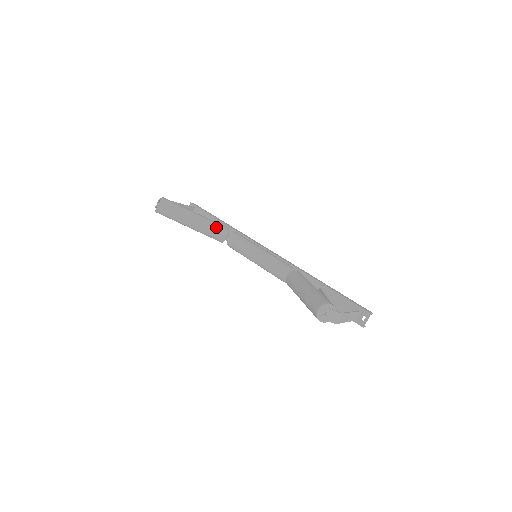
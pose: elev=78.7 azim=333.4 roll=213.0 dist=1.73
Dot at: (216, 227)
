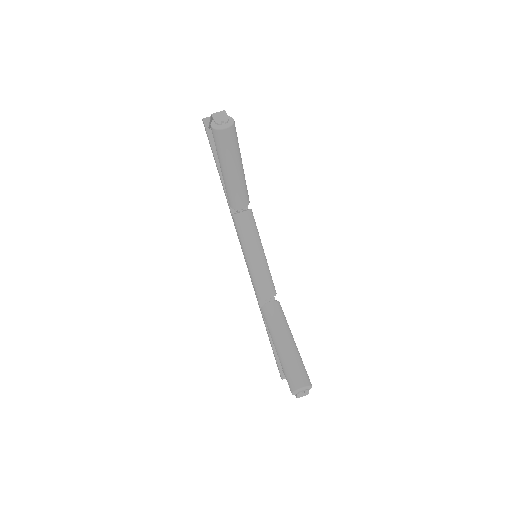
Dot at: (245, 193)
